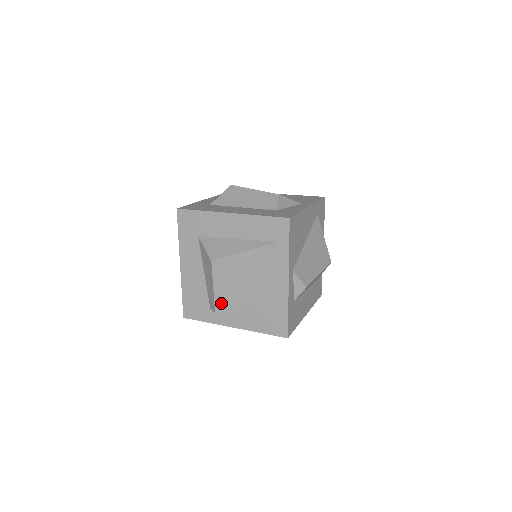
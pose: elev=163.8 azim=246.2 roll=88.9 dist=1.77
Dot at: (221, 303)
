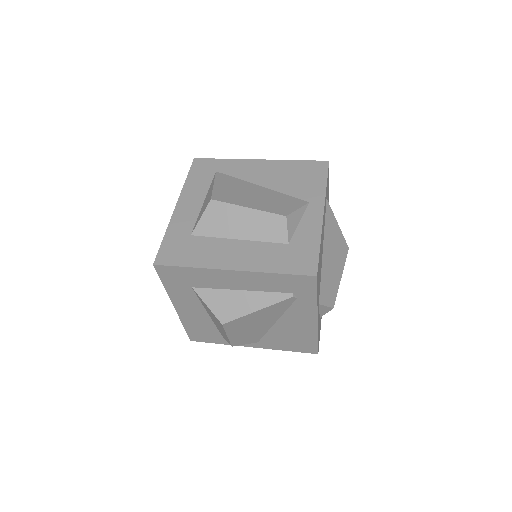
Dot at: (238, 341)
